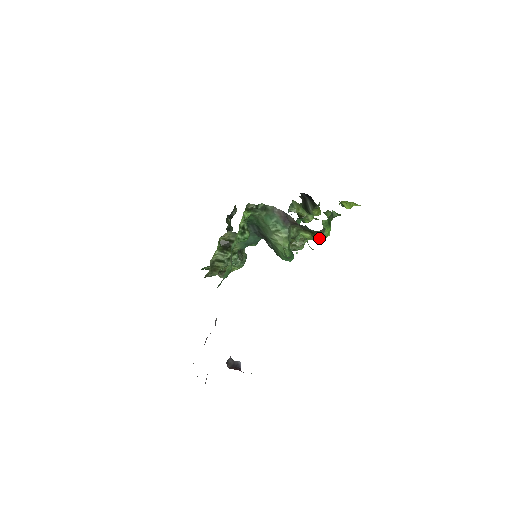
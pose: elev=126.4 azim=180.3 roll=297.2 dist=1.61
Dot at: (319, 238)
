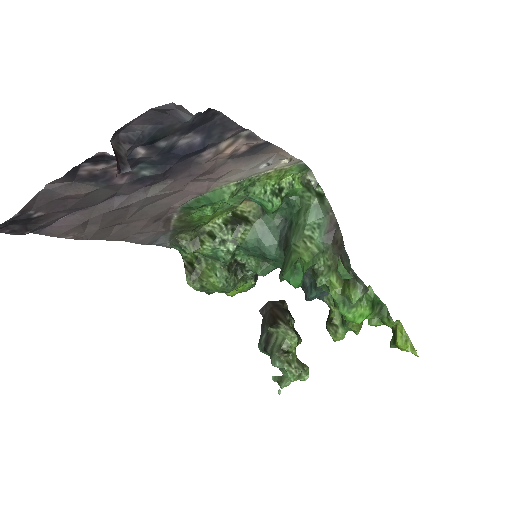
Dot at: (347, 304)
